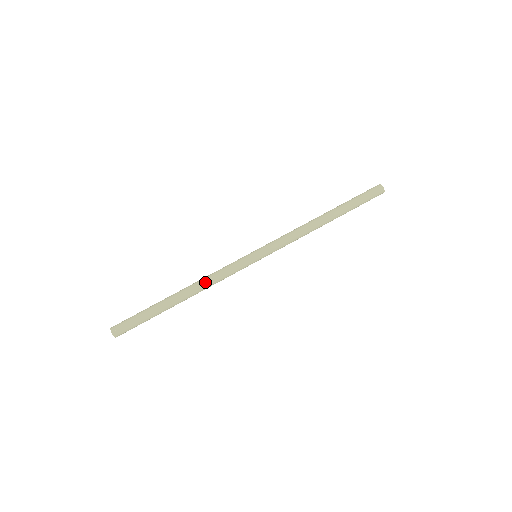
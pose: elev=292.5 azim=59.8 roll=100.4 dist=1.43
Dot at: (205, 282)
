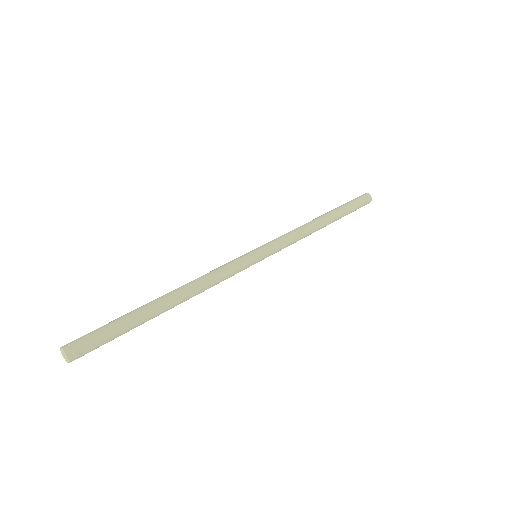
Dot at: (202, 285)
